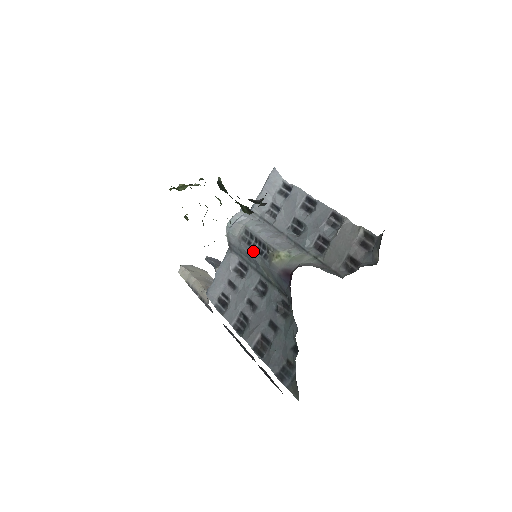
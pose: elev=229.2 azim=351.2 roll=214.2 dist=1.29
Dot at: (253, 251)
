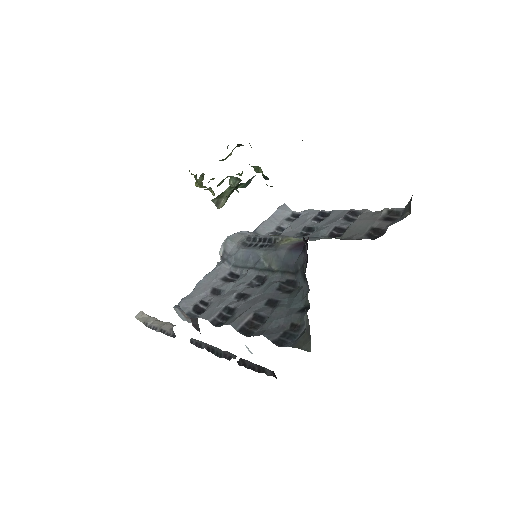
Dot at: (255, 247)
